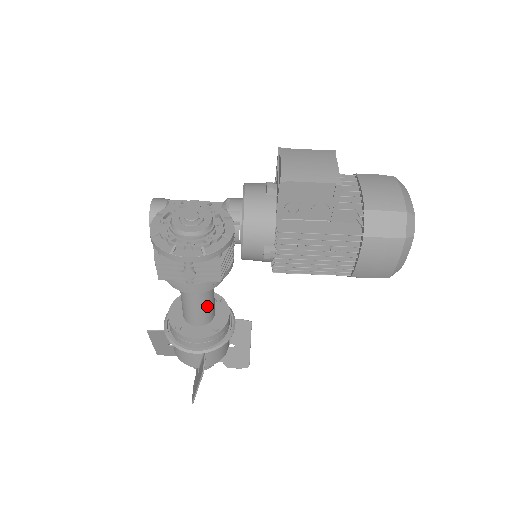
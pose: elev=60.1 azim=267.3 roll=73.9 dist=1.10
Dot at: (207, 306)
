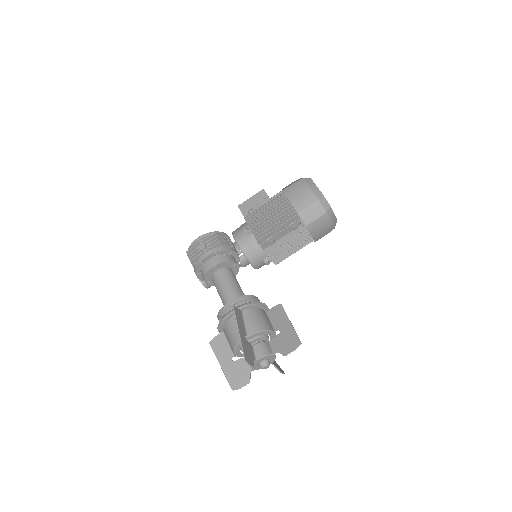
Dot at: (234, 287)
